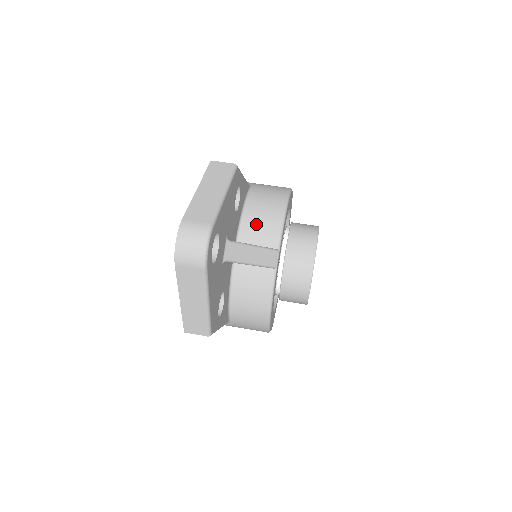
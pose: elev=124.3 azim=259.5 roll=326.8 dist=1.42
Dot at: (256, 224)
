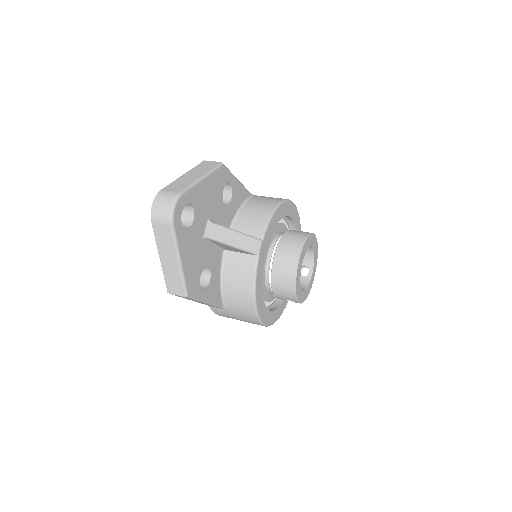
Dot at: (247, 220)
